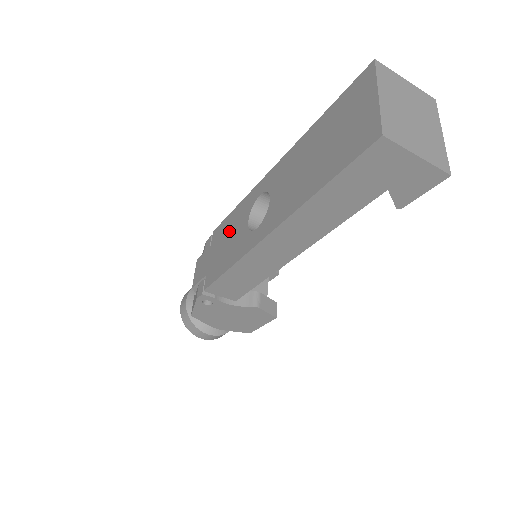
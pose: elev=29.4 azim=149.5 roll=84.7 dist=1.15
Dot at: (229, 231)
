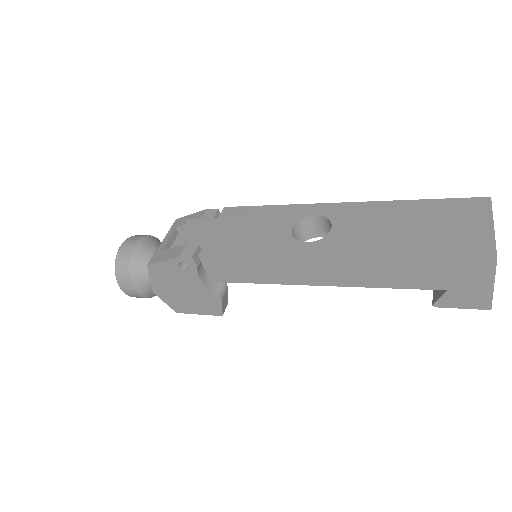
Dot at: (256, 221)
